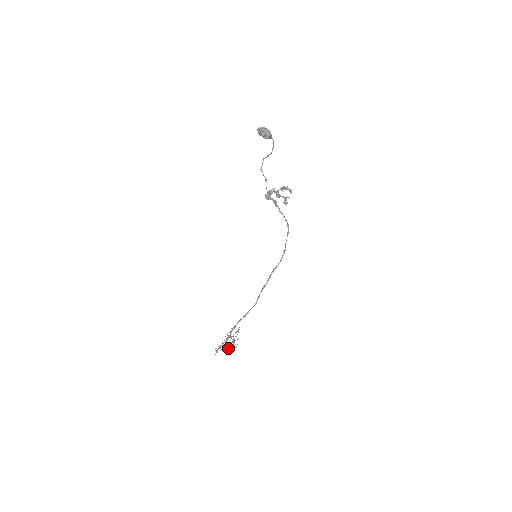
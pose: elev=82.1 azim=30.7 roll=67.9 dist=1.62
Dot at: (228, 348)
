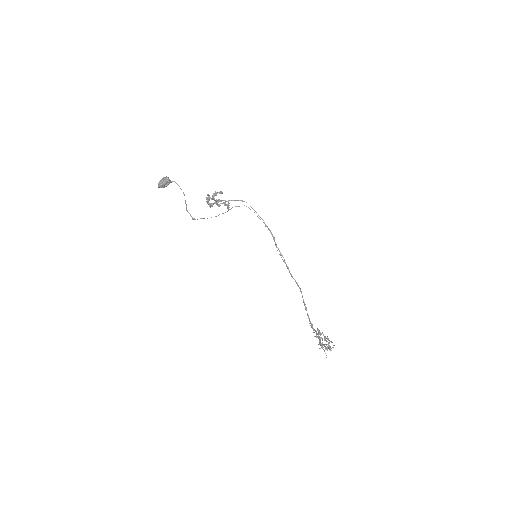
Dot at: (329, 348)
